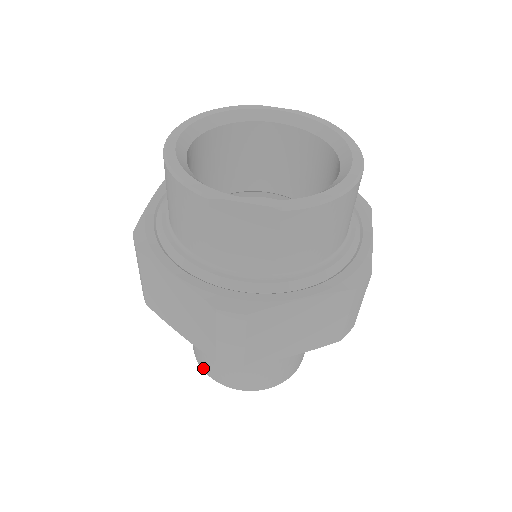
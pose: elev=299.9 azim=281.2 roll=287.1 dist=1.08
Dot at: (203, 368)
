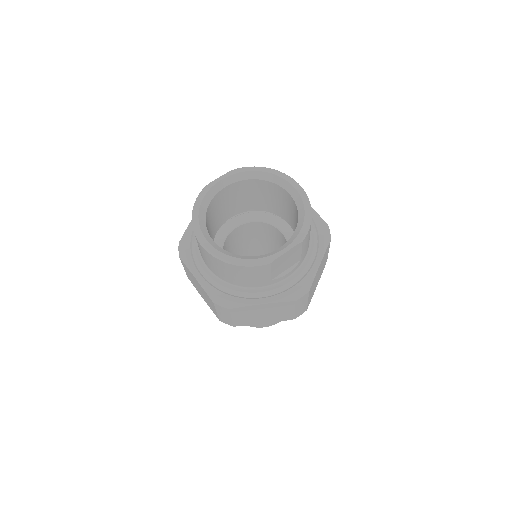
Dot at: (258, 327)
